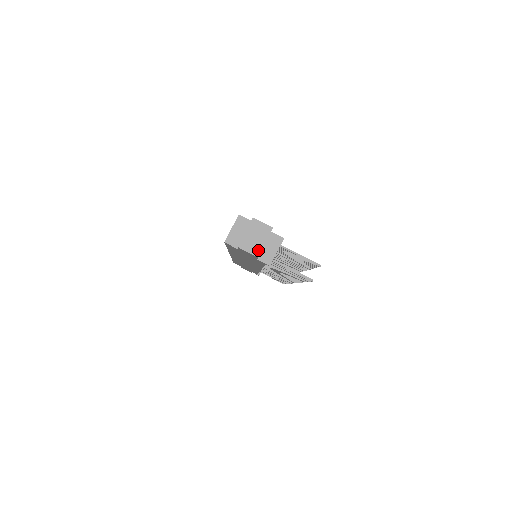
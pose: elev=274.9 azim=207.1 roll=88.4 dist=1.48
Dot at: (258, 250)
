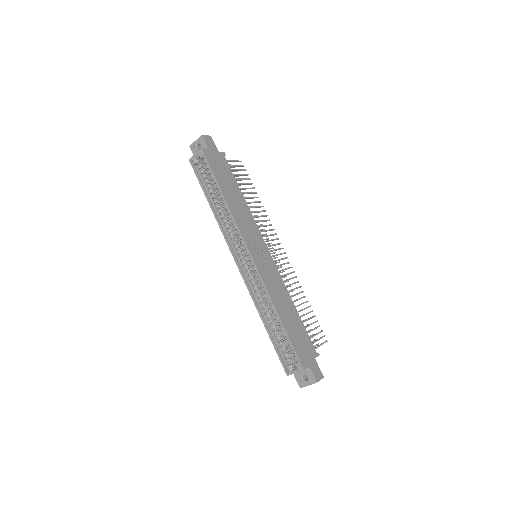
Dot at: occluded
